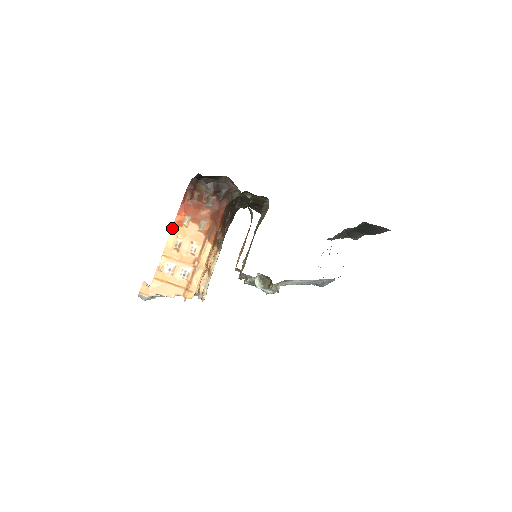
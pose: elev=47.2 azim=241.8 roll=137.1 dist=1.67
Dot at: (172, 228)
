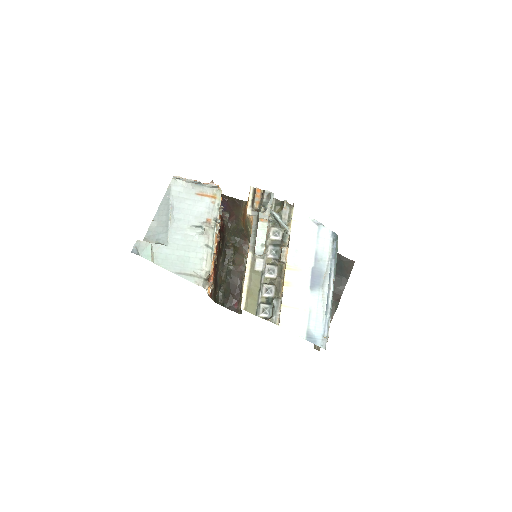
Dot at: occluded
